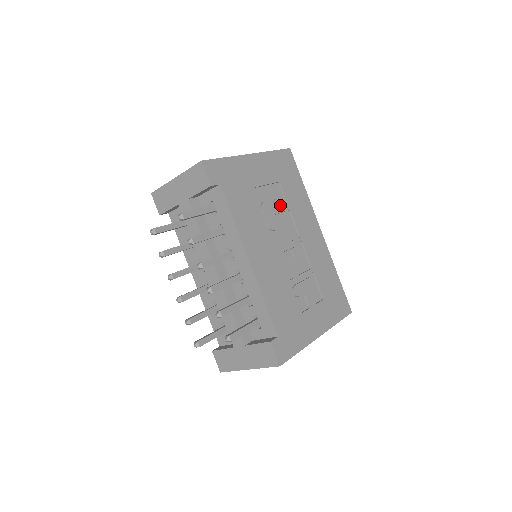
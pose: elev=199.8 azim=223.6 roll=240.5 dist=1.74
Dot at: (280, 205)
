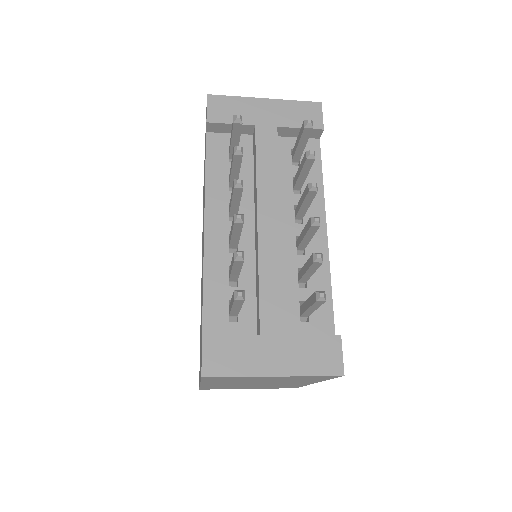
Dot at: occluded
